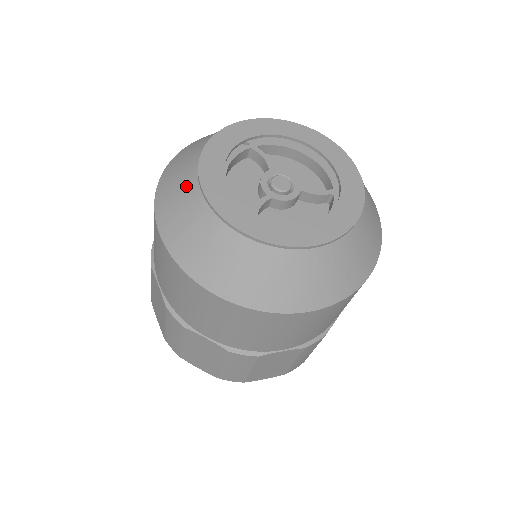
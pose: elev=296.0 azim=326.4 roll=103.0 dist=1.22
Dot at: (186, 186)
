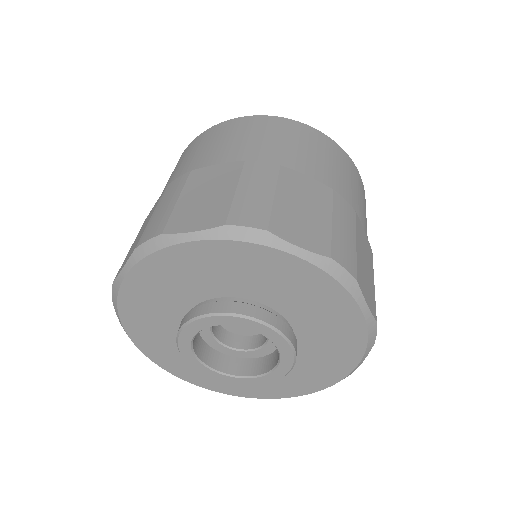
Dot at: occluded
